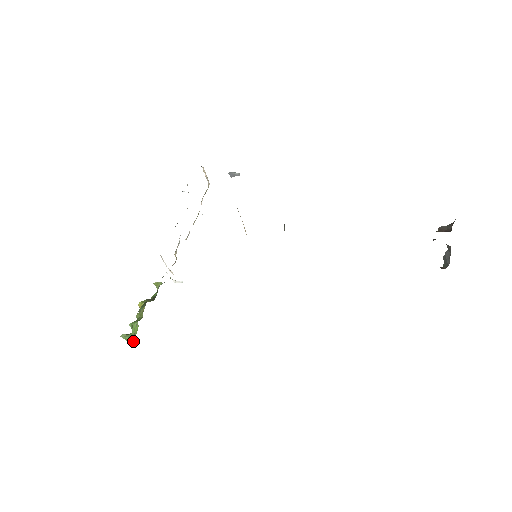
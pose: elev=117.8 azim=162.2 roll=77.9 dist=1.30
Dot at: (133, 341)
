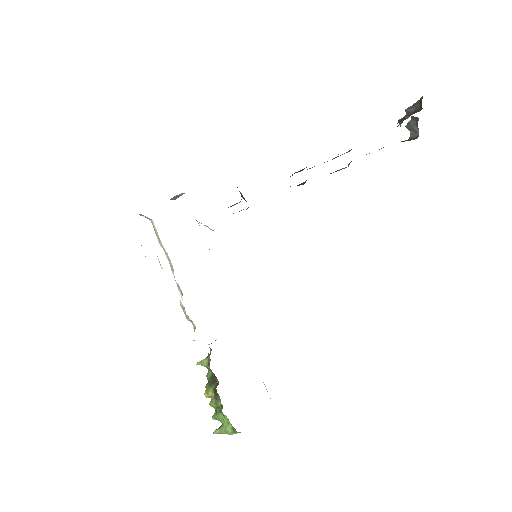
Dot at: (235, 433)
